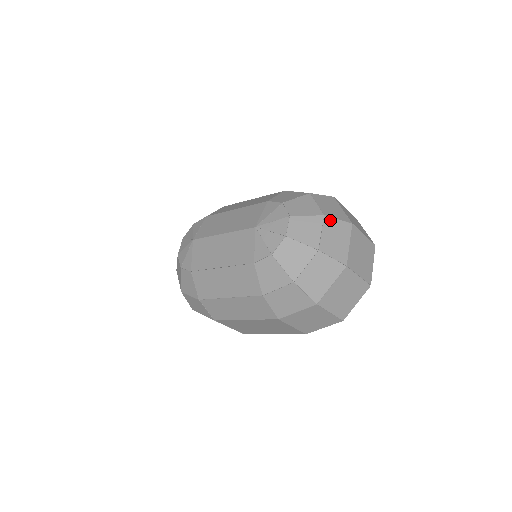
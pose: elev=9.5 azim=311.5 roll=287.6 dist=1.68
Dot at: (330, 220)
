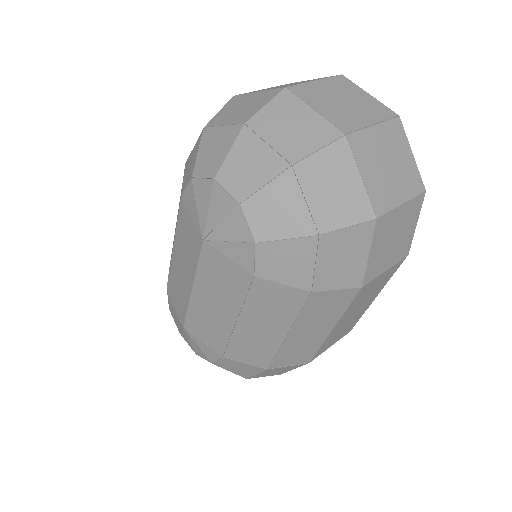
Dot at: (258, 119)
